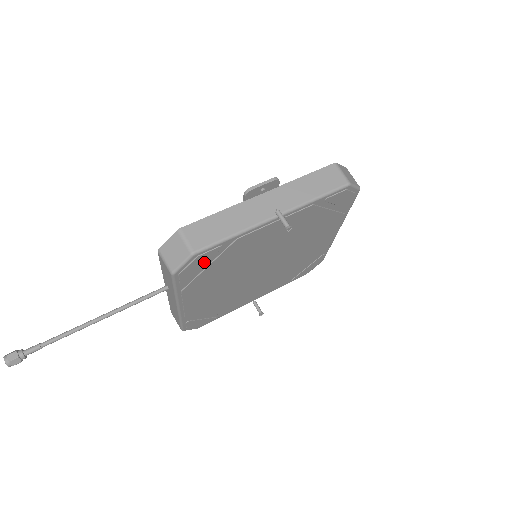
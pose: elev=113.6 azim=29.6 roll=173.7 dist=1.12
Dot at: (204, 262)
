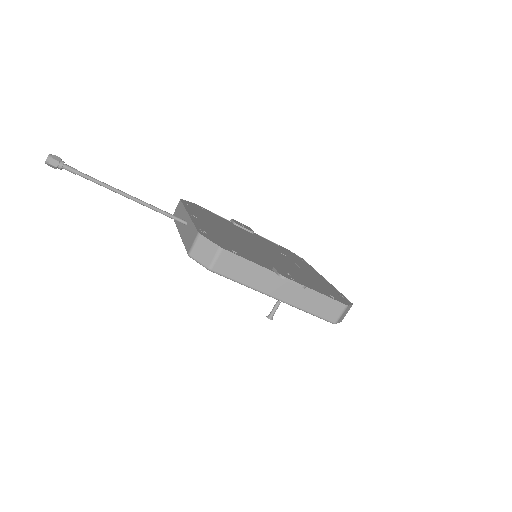
Dot at: occluded
